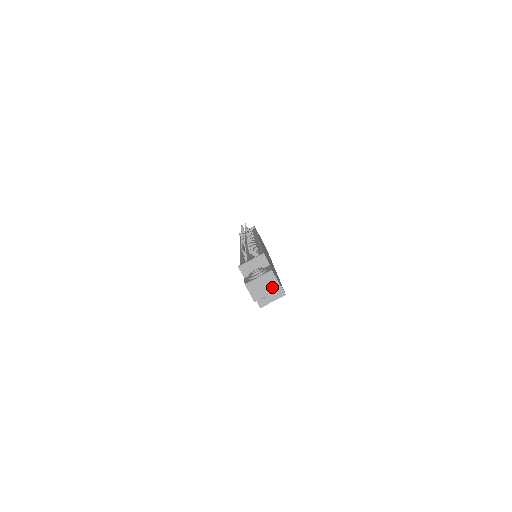
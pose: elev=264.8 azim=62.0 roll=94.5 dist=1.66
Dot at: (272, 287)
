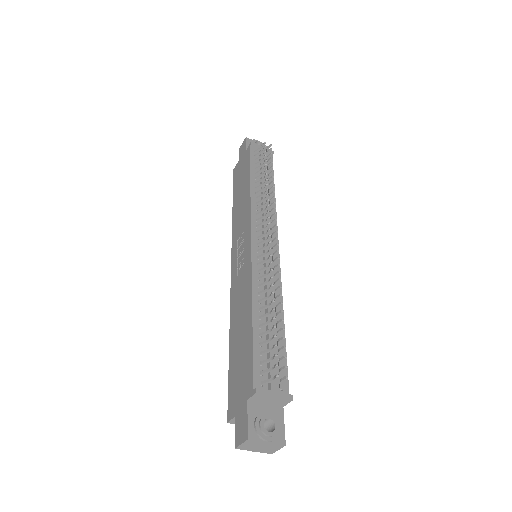
Dot at: (266, 451)
